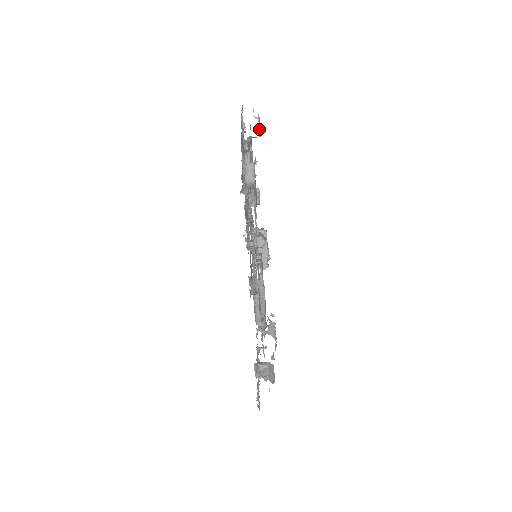
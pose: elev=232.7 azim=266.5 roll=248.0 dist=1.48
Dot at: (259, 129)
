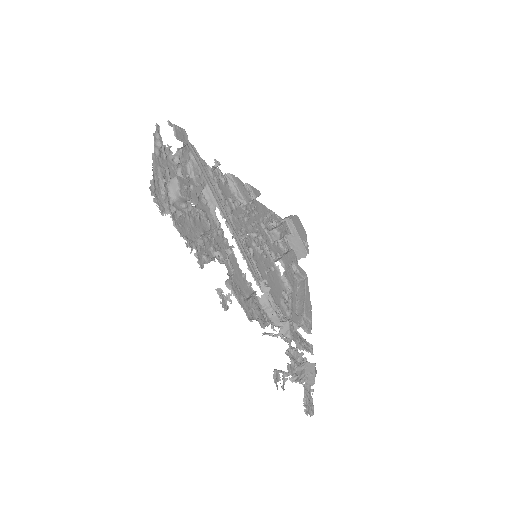
Dot at: (177, 139)
